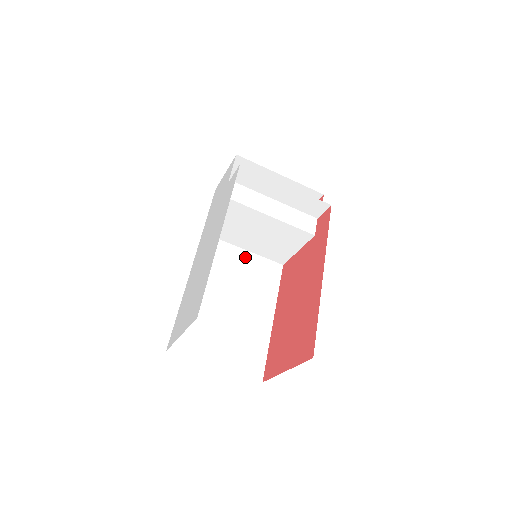
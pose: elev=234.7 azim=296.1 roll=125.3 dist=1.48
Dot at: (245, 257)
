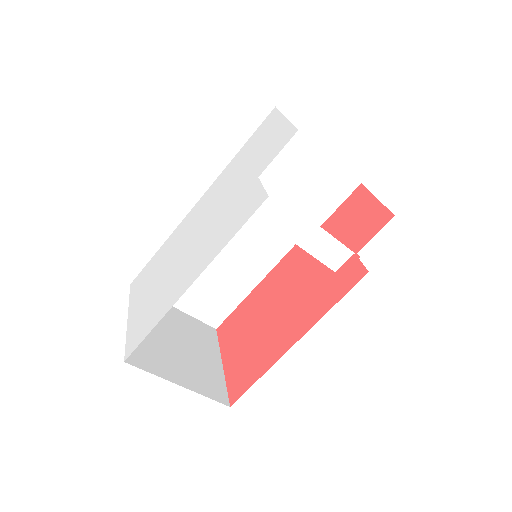
Dot at: occluded
